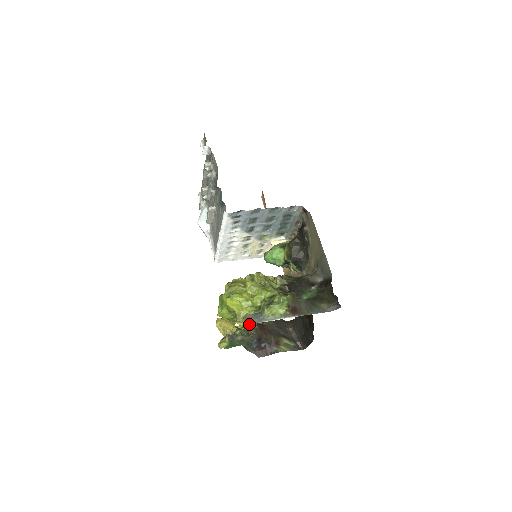
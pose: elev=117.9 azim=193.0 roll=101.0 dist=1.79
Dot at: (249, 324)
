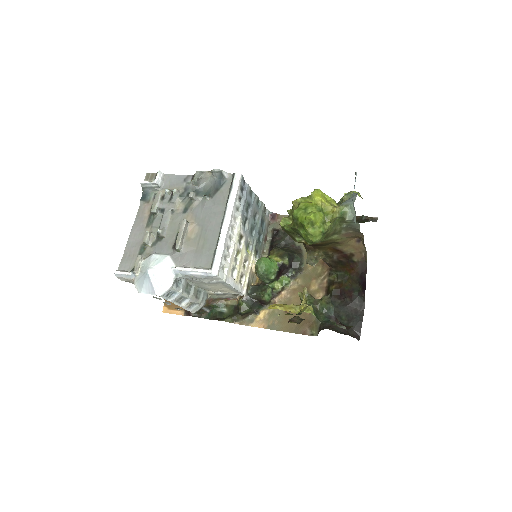
Dot at: occluded
